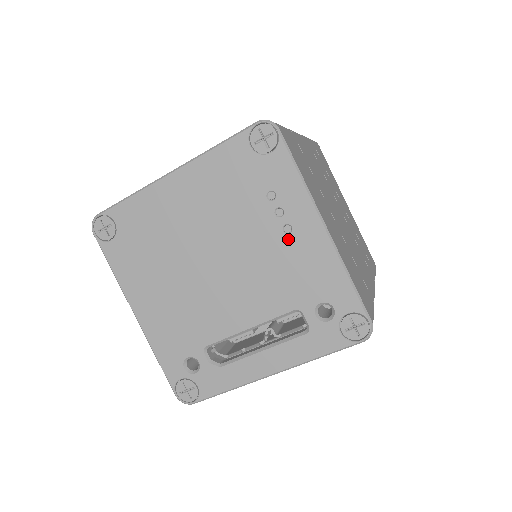
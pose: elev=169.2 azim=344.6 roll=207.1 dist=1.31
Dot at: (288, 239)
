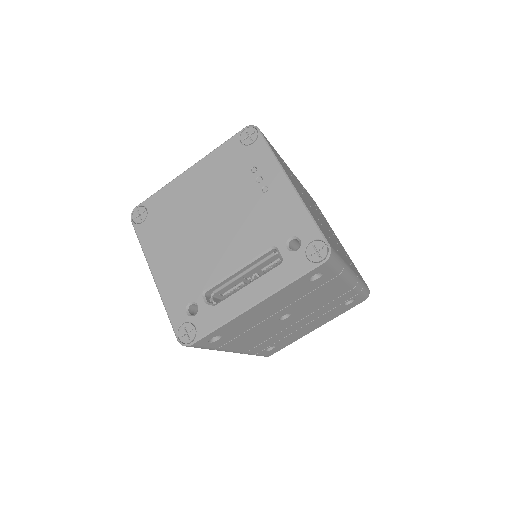
Dot at: (265, 196)
